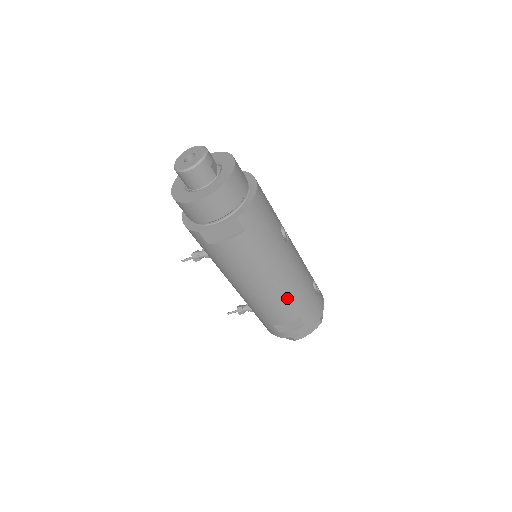
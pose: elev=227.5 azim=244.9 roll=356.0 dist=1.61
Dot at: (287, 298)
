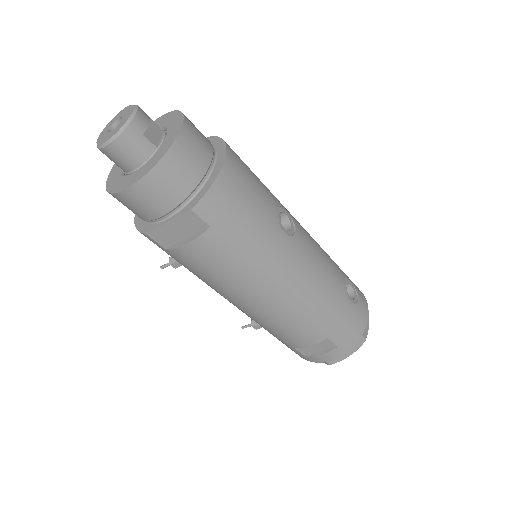
Dot at: (302, 314)
